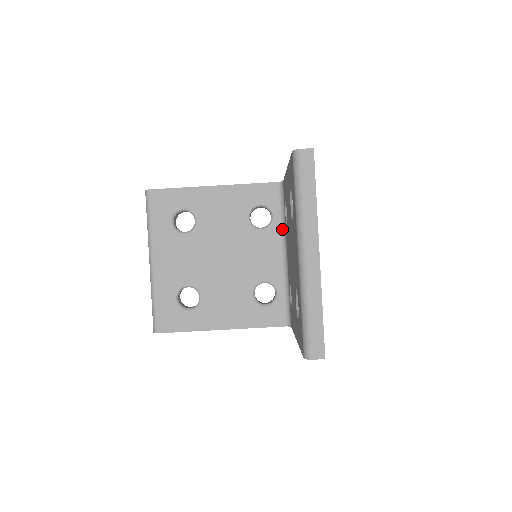
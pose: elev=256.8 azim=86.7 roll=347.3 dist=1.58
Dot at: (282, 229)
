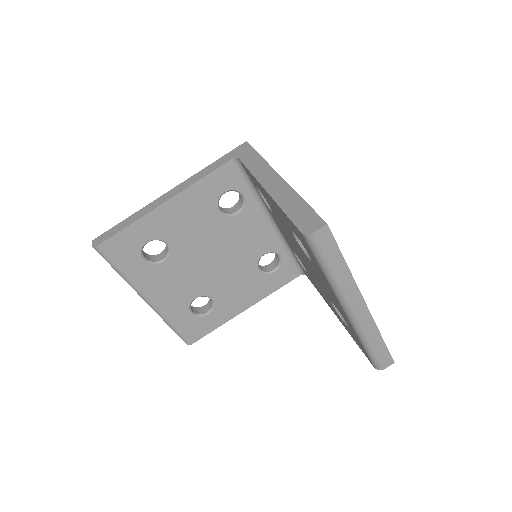
Dot at: (259, 202)
